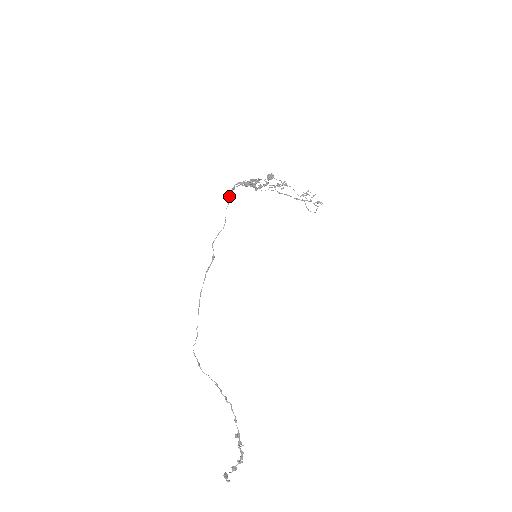
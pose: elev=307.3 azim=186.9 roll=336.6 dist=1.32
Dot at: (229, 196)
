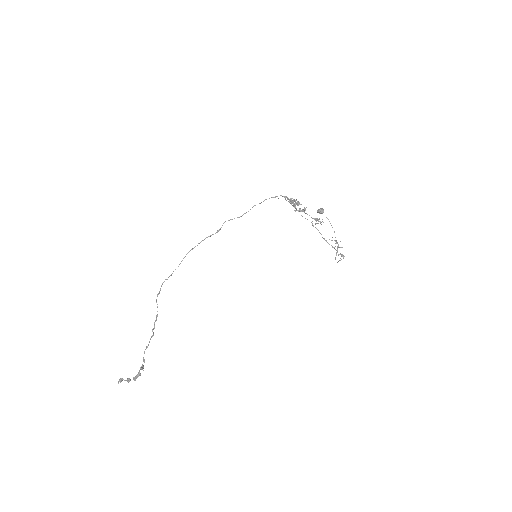
Dot at: (266, 199)
